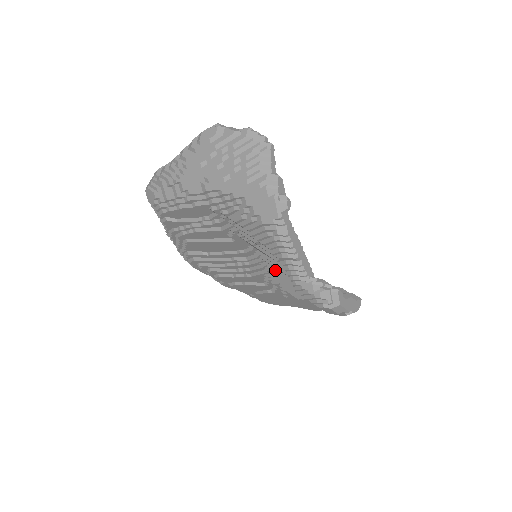
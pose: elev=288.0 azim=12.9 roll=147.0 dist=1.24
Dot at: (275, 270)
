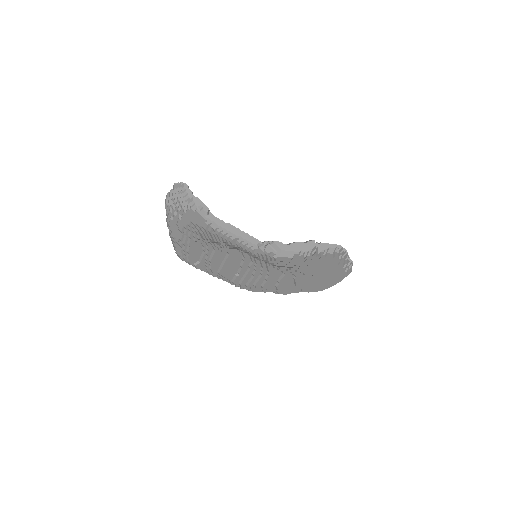
Dot at: occluded
